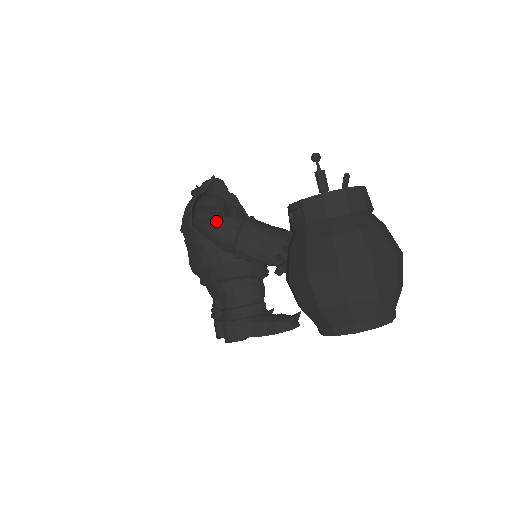
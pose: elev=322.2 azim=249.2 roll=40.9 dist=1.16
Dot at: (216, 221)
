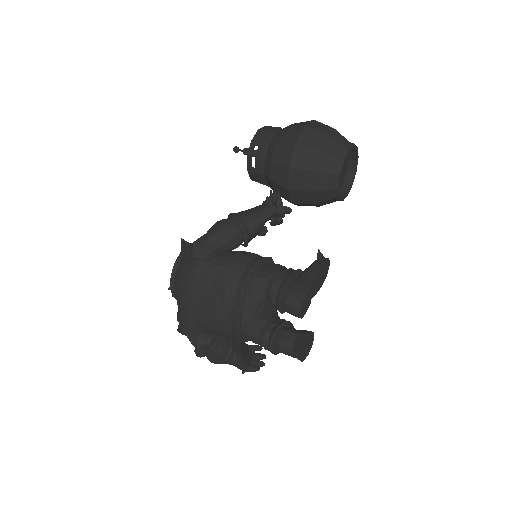
Dot at: (211, 228)
